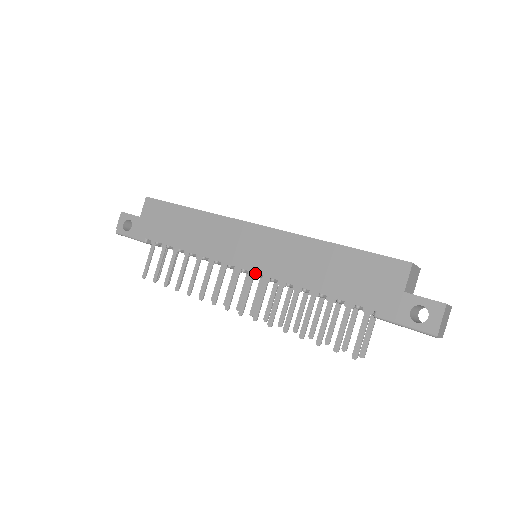
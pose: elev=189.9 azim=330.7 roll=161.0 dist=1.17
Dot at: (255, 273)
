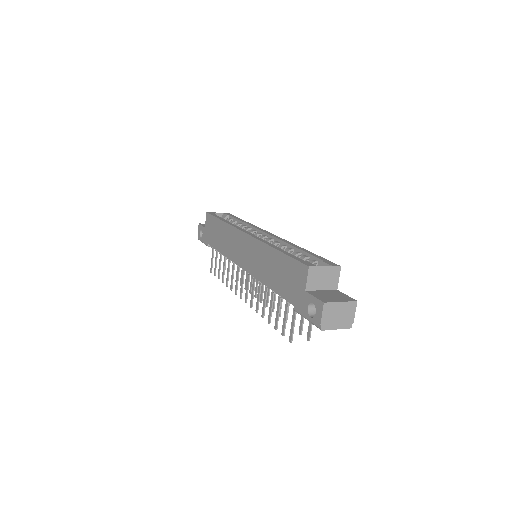
Dot at: occluded
